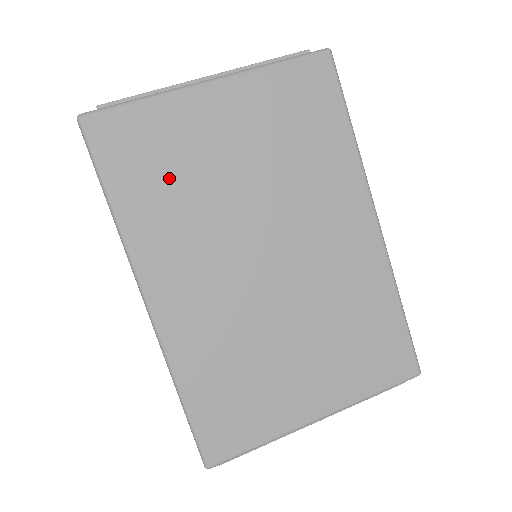
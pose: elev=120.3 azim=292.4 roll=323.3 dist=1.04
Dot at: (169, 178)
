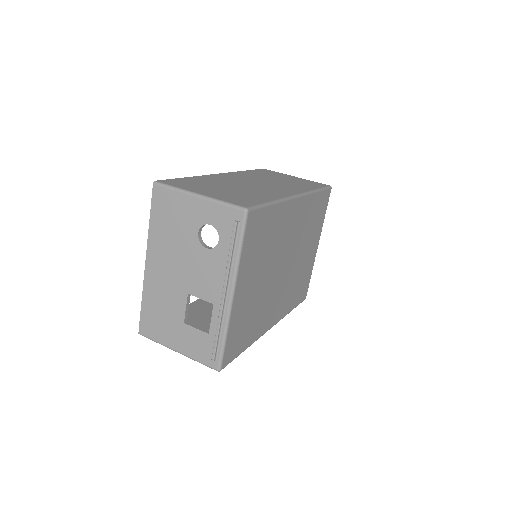
Dot at: (250, 320)
